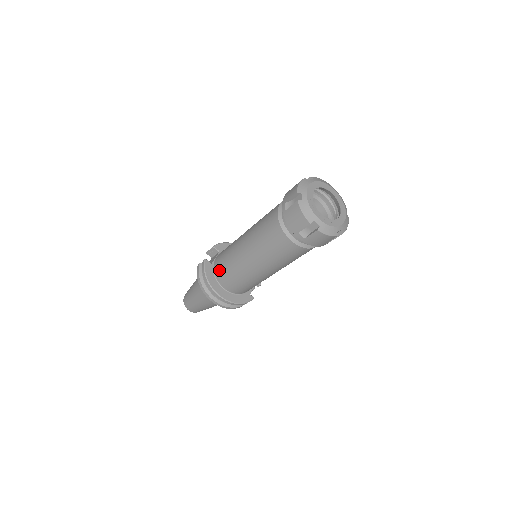
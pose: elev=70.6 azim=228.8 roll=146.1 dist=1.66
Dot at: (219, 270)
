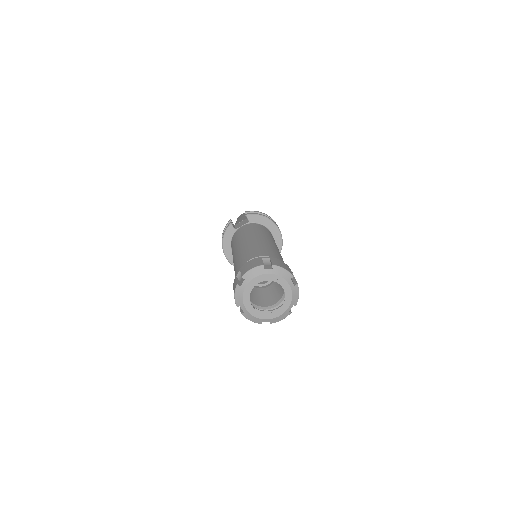
Dot at: (232, 242)
